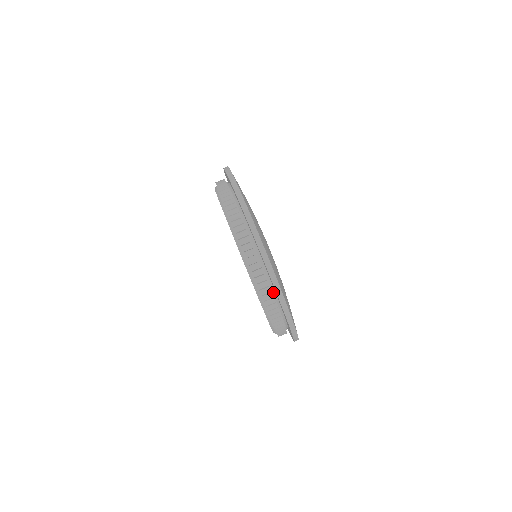
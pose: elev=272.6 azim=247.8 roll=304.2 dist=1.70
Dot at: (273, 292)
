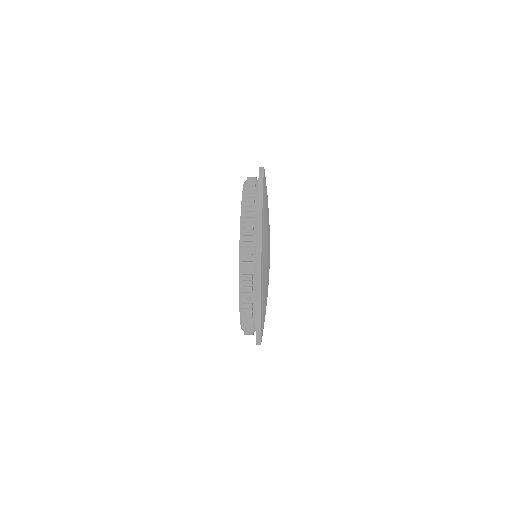
Dot at: (255, 228)
